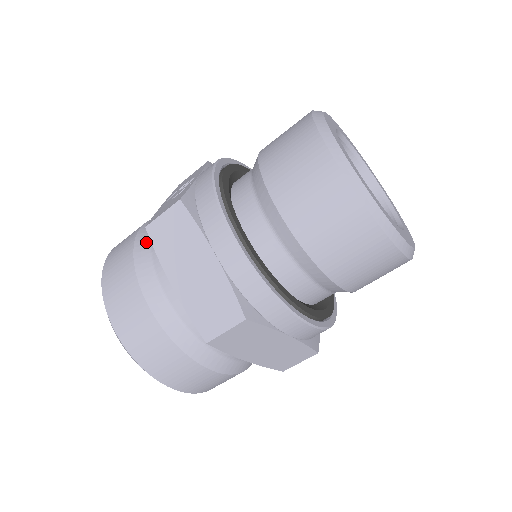
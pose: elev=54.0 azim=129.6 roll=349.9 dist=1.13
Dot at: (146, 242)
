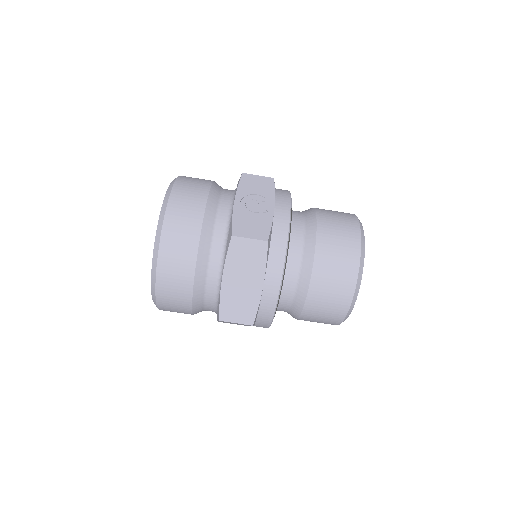
Dot at: (212, 224)
